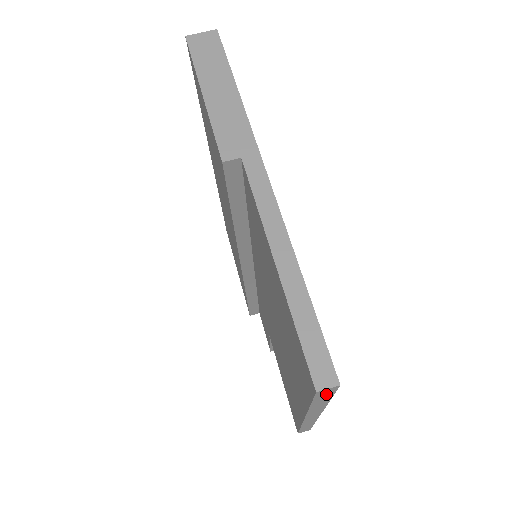
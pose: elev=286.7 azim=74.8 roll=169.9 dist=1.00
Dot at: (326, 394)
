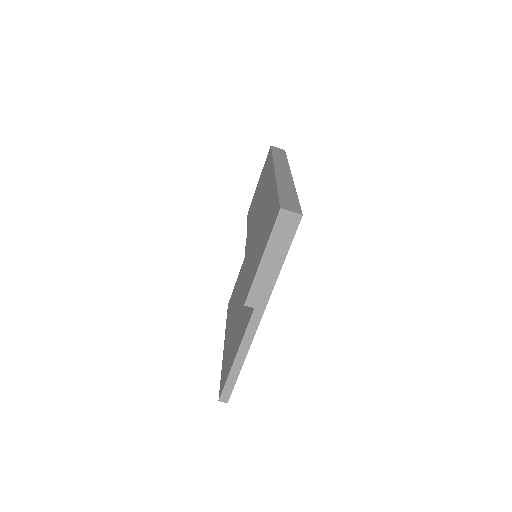
Dot at: occluded
